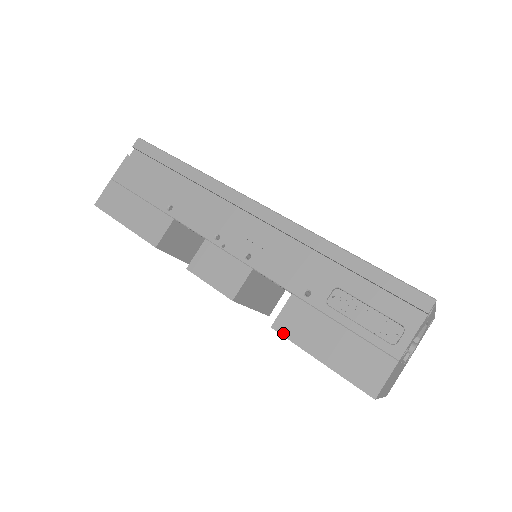
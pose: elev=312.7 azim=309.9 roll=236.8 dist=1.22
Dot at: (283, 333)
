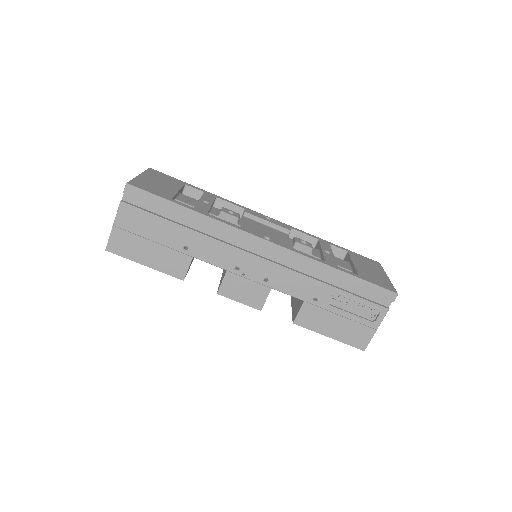
Dot at: (302, 326)
